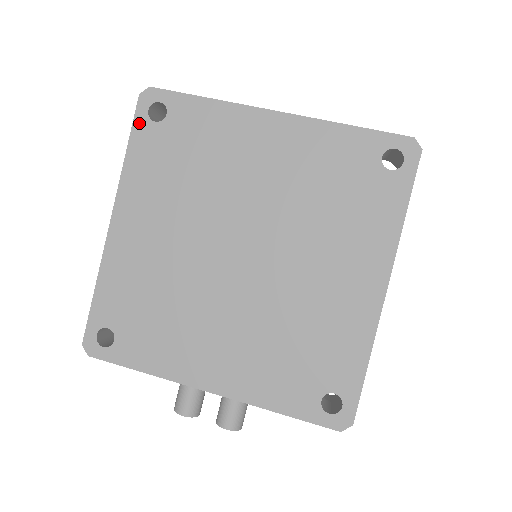
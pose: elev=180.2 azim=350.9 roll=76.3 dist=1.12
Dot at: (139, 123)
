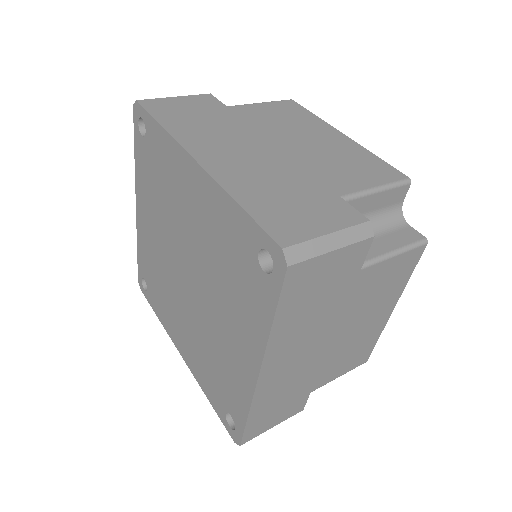
Dot at: (136, 133)
